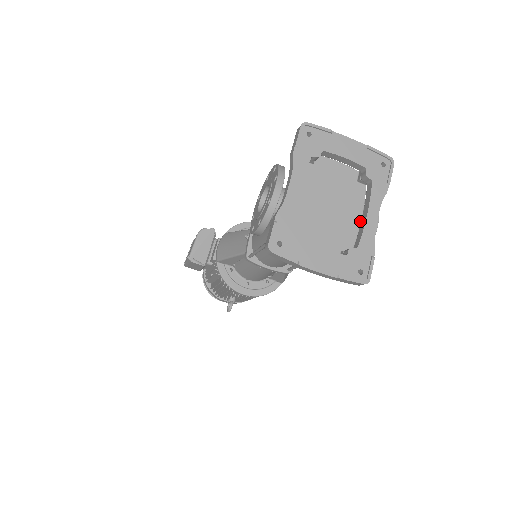
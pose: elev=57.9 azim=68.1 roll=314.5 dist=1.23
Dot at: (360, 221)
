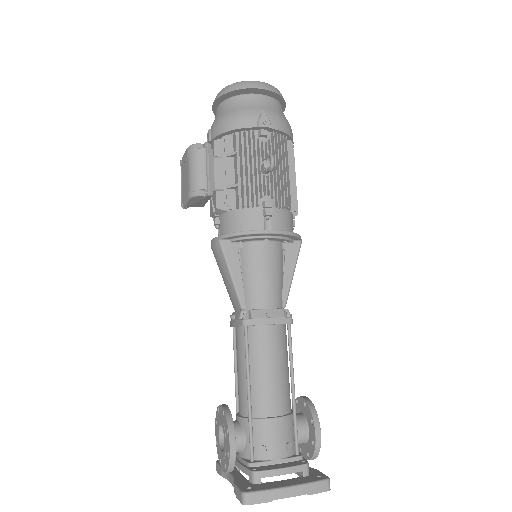
Dot at: occluded
